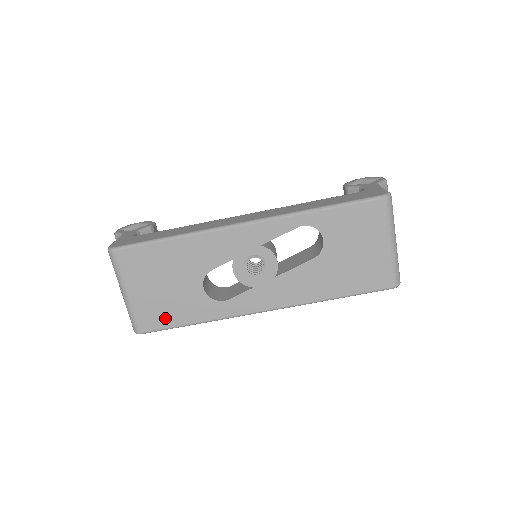
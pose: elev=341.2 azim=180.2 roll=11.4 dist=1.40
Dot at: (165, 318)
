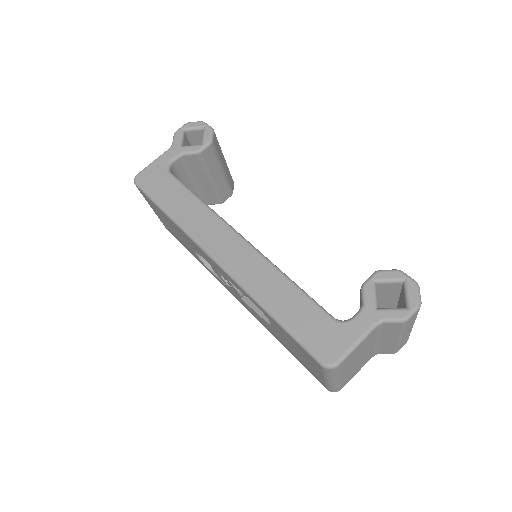
Dot at: (178, 240)
